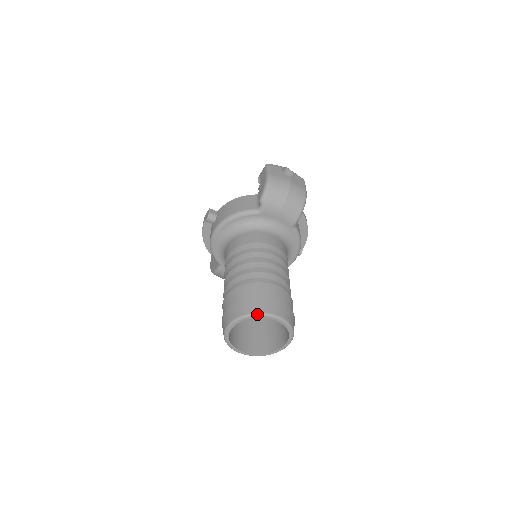
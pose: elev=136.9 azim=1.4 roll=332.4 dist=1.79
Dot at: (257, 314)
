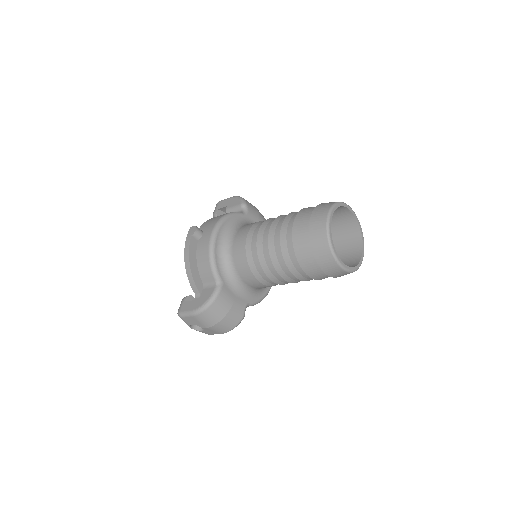
Dot at: (342, 202)
